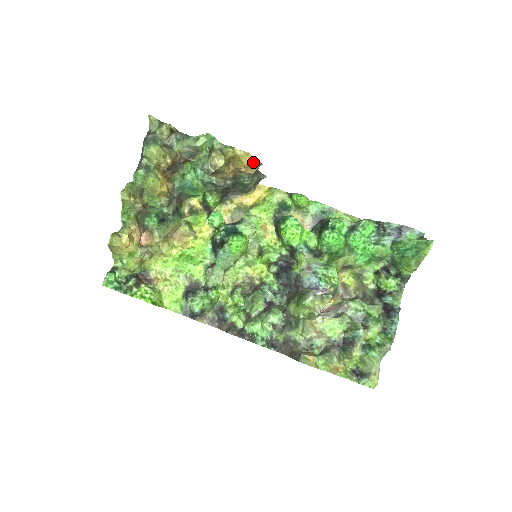
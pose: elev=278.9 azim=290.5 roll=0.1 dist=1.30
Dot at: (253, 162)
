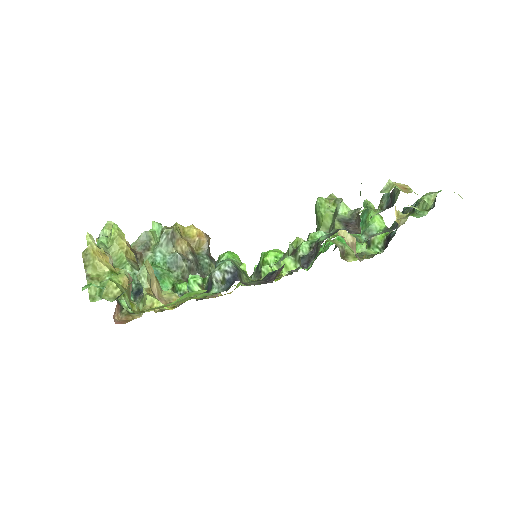
Dot at: (201, 231)
